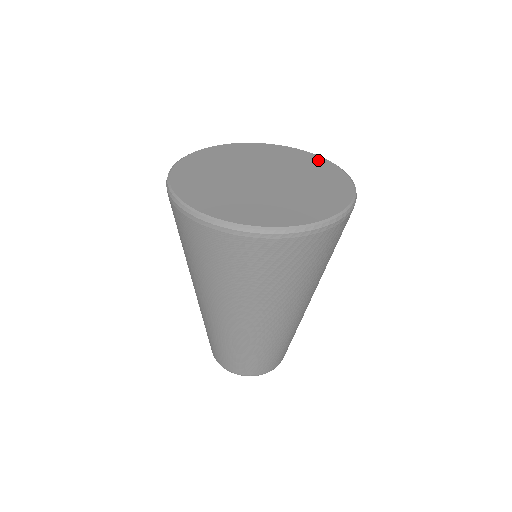
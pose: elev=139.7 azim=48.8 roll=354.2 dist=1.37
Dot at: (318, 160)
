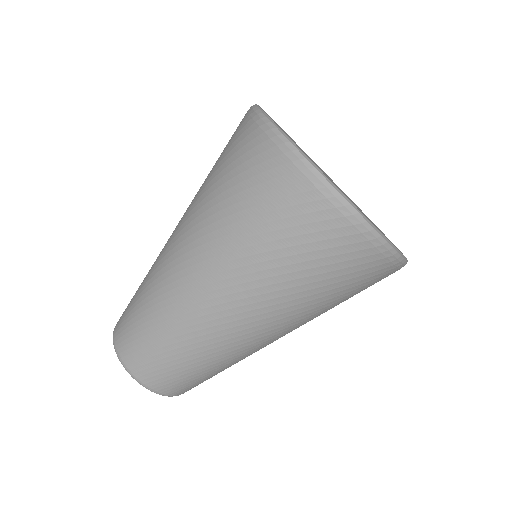
Dot at: occluded
